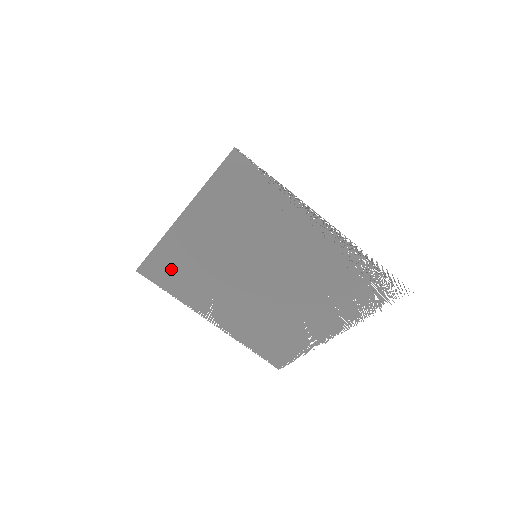
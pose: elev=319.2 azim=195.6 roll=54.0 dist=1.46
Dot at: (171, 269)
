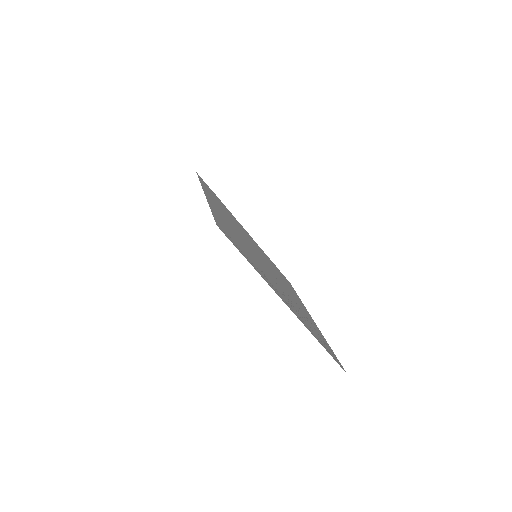
Dot at: (214, 197)
